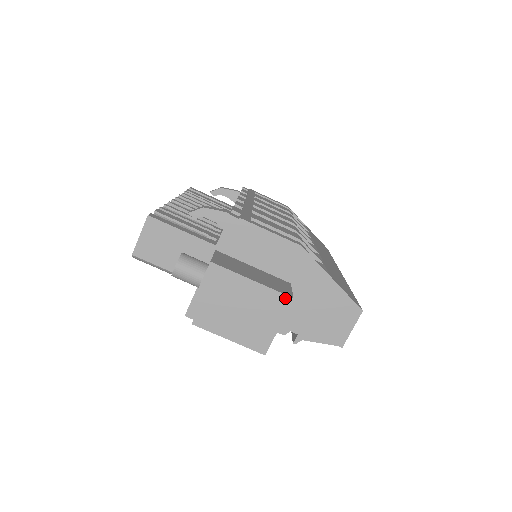
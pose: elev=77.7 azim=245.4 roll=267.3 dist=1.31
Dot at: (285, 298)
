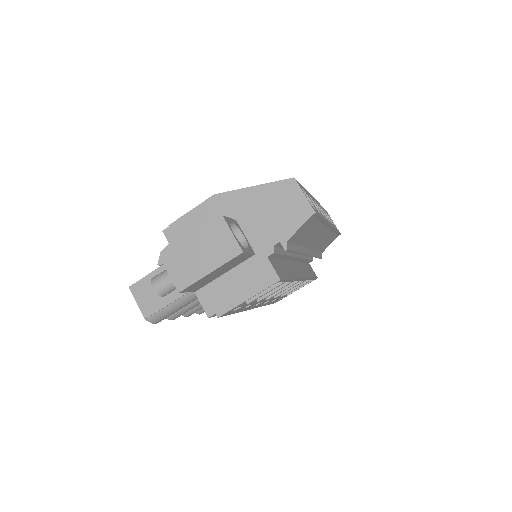
Dot at: (218, 222)
